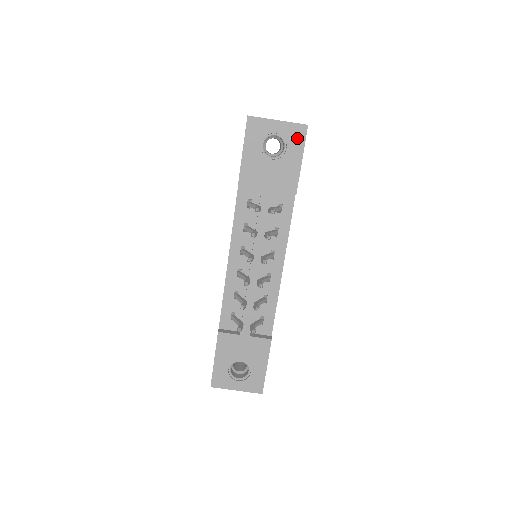
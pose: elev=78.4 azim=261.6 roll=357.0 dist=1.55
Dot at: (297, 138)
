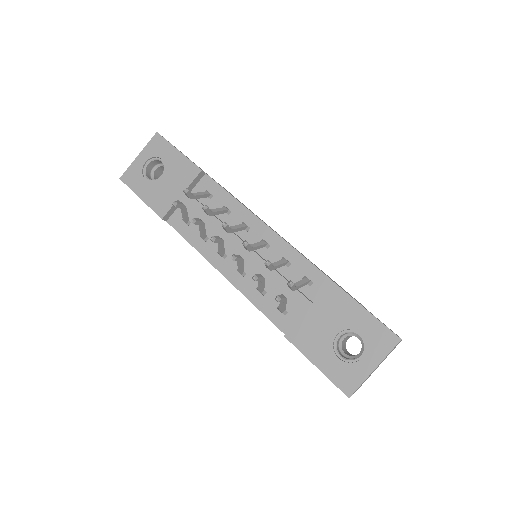
Dot at: (160, 146)
